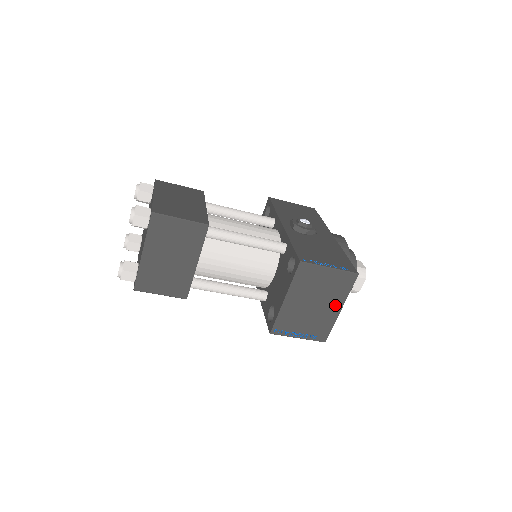
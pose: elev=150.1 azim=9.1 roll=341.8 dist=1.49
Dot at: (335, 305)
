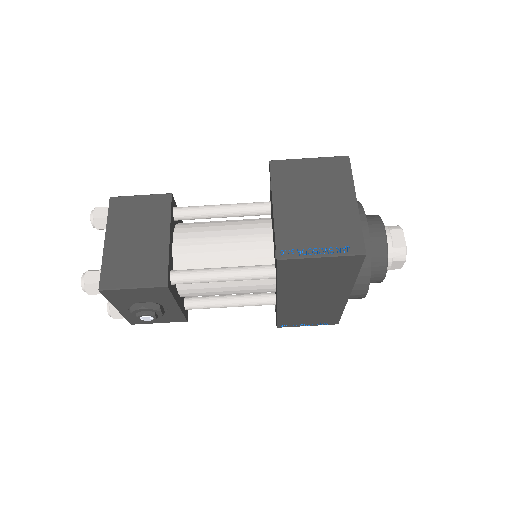
Dot at: (344, 198)
